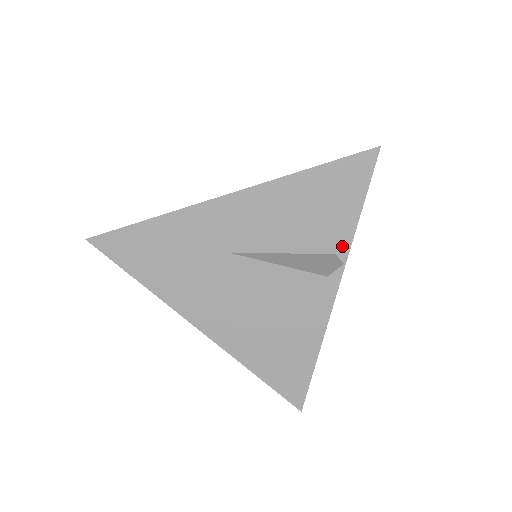
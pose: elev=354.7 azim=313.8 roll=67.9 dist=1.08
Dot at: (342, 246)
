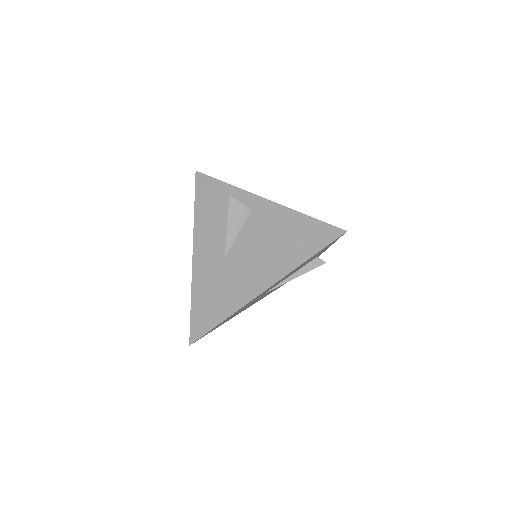
Dot at: (321, 253)
